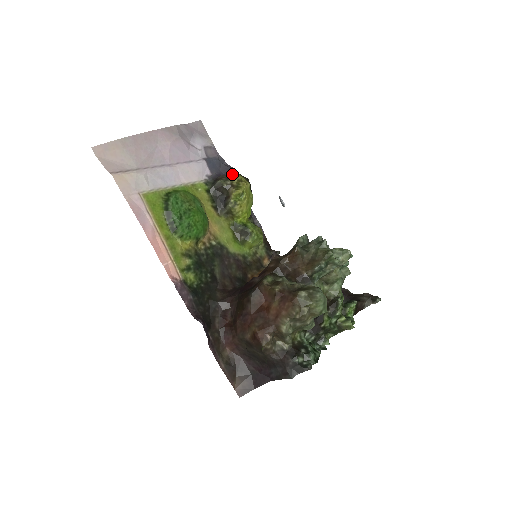
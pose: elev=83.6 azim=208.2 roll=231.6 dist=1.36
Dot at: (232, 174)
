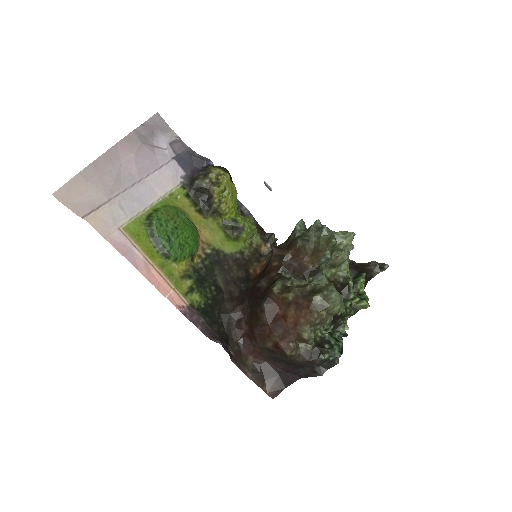
Dot at: (208, 169)
